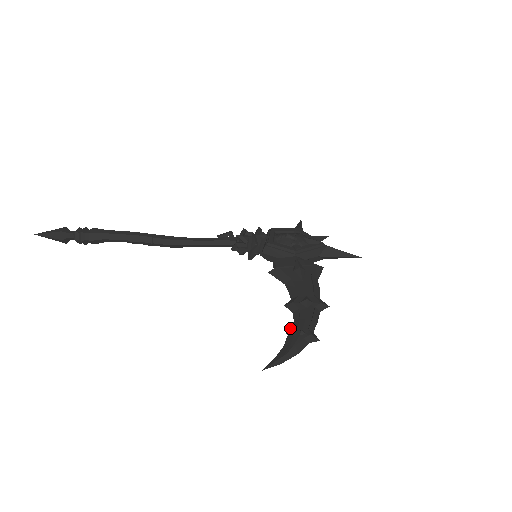
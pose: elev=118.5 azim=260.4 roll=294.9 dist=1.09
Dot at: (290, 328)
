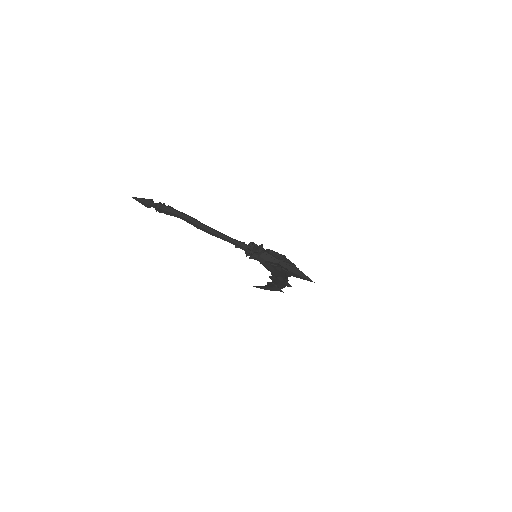
Dot at: (270, 282)
